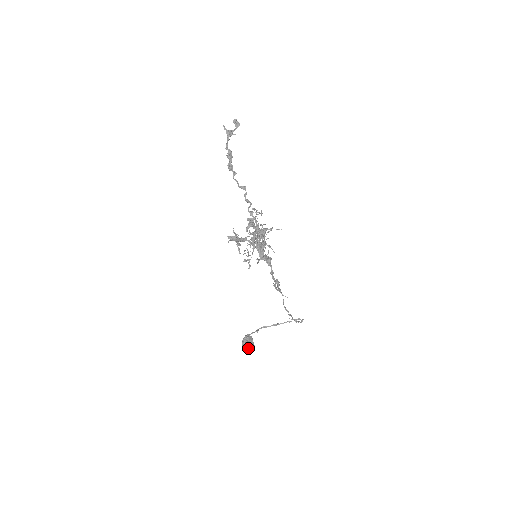
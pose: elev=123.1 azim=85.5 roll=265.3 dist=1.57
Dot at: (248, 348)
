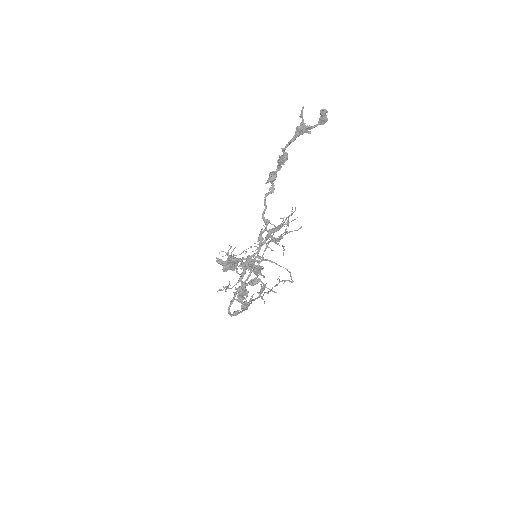
Dot at: (228, 269)
